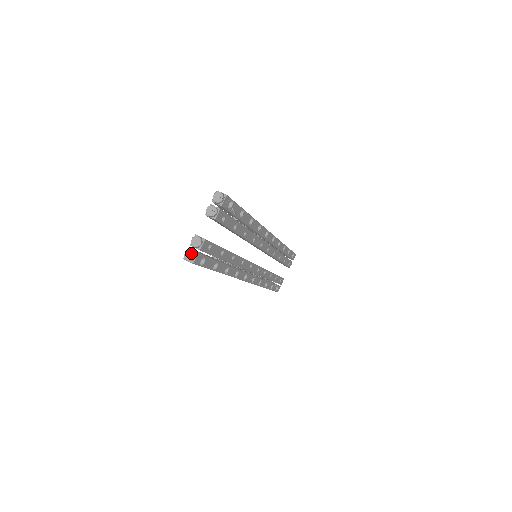
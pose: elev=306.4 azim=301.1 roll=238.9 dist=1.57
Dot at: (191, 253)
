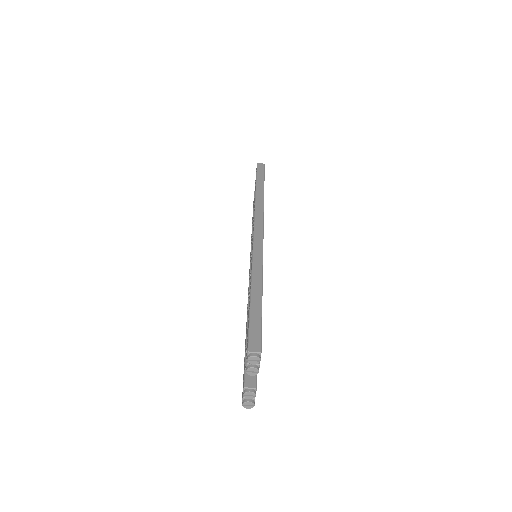
Dot at: (250, 404)
